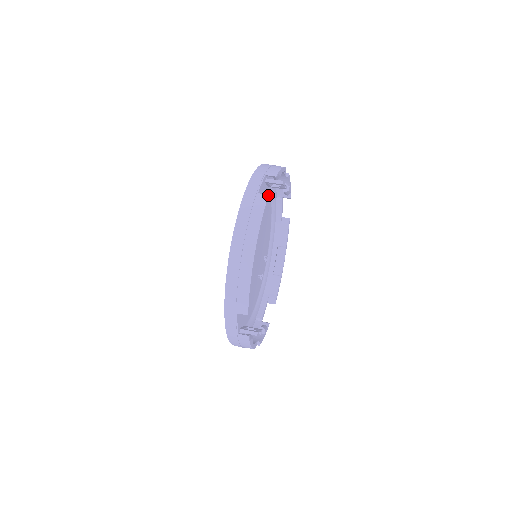
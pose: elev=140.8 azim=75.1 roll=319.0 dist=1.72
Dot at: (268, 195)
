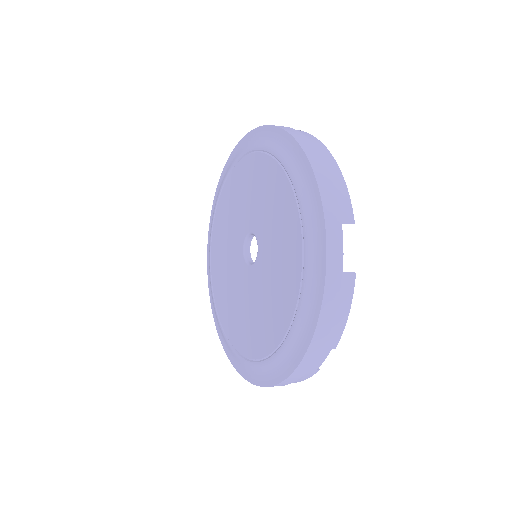
Dot at: occluded
